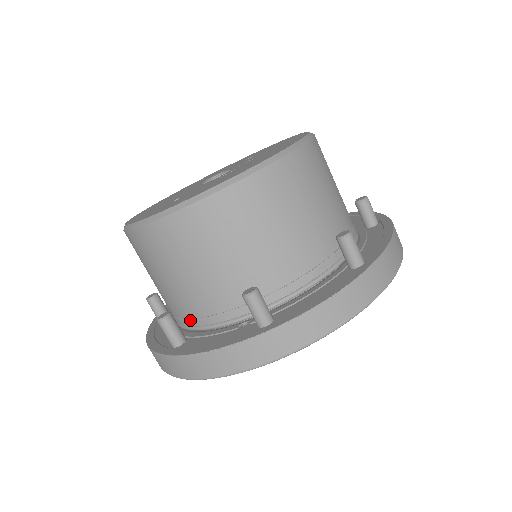
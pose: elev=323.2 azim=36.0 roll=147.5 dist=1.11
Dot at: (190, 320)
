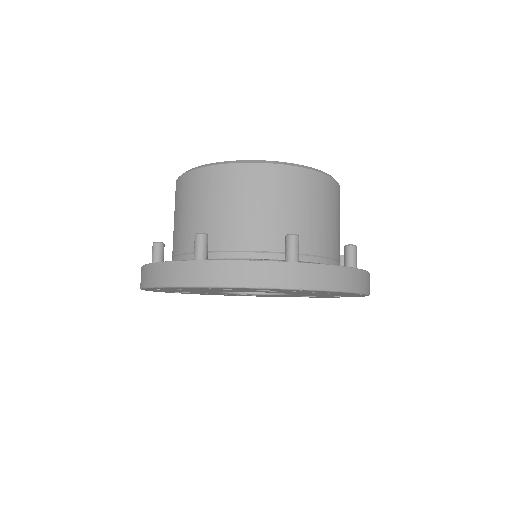
Dot at: (215, 252)
